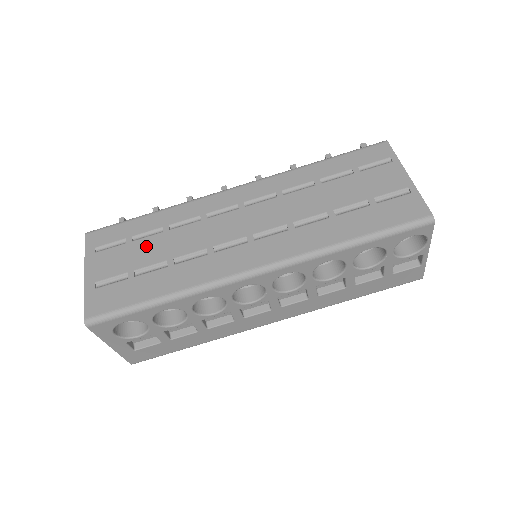
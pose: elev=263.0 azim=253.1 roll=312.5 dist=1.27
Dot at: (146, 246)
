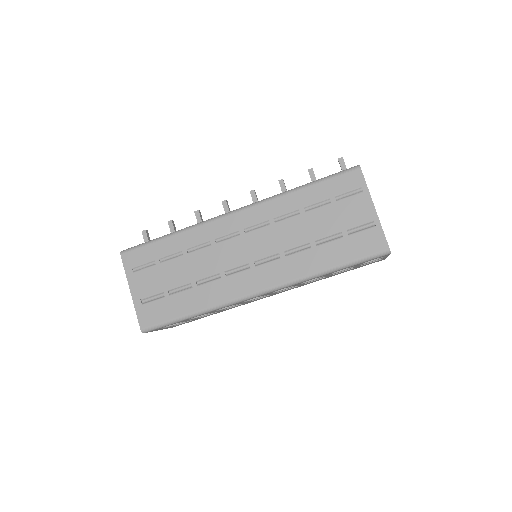
Dot at: (172, 268)
